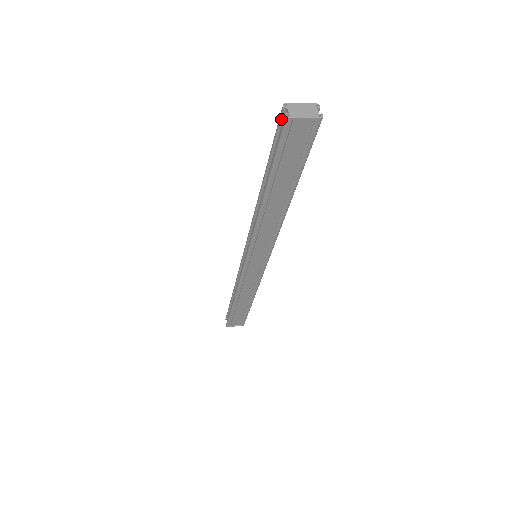
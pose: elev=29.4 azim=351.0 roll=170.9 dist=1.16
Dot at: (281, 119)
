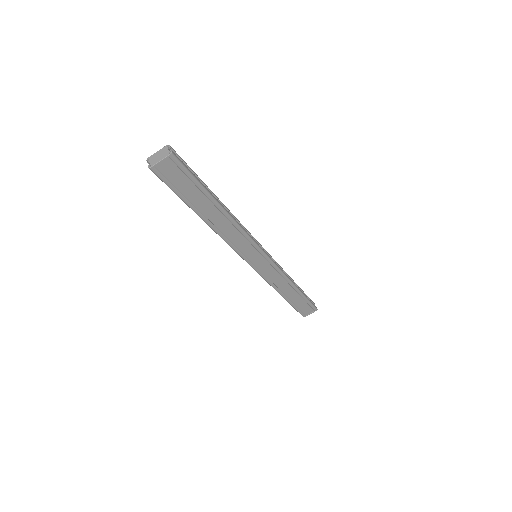
Dot at: occluded
